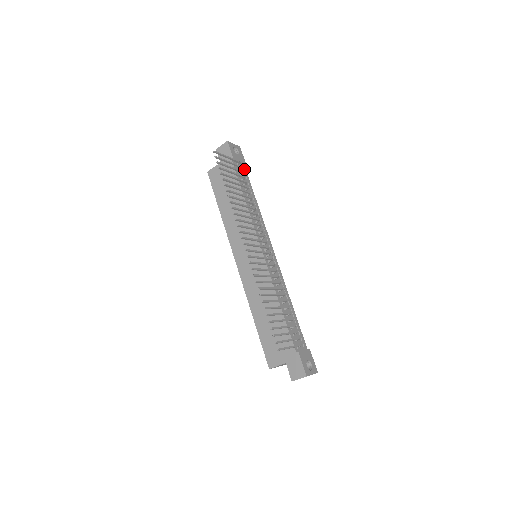
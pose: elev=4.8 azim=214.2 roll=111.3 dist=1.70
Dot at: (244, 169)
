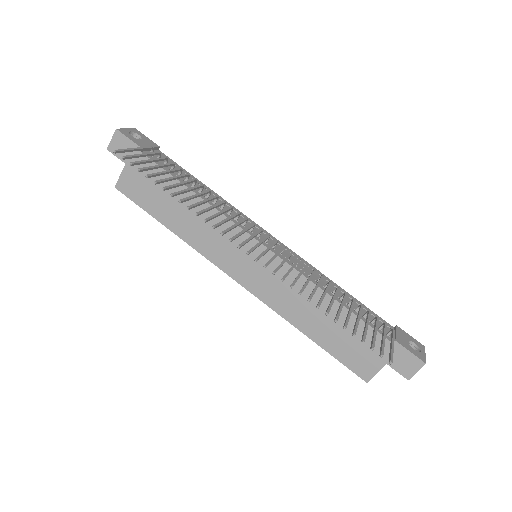
Dot at: (161, 154)
